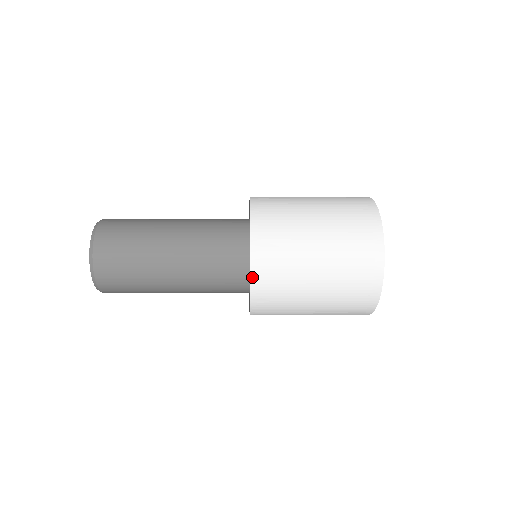
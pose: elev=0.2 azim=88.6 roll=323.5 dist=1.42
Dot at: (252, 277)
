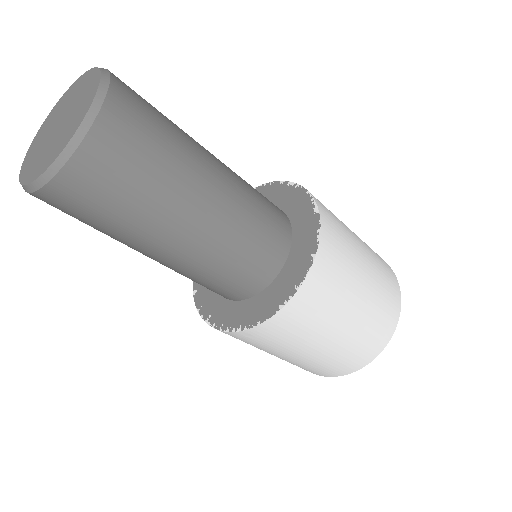
Dot at: (272, 318)
